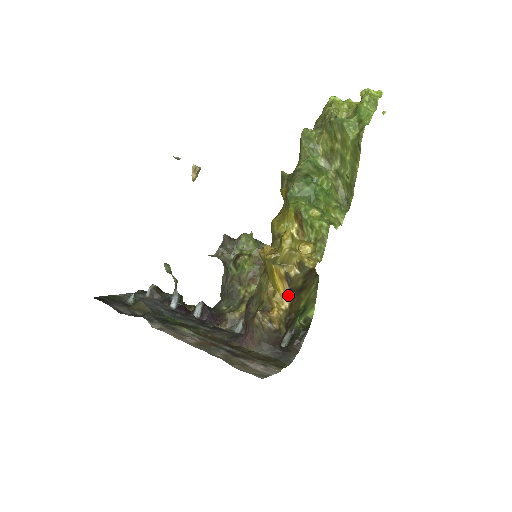
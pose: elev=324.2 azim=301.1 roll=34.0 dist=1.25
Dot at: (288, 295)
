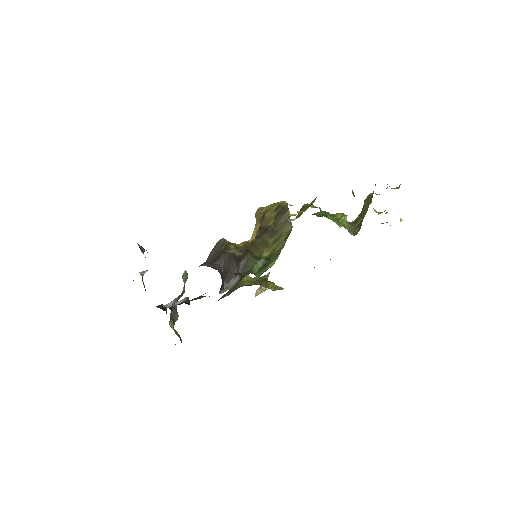
Dot at: (256, 234)
